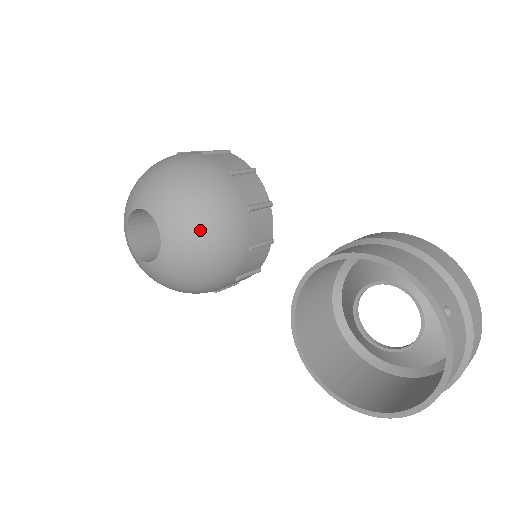
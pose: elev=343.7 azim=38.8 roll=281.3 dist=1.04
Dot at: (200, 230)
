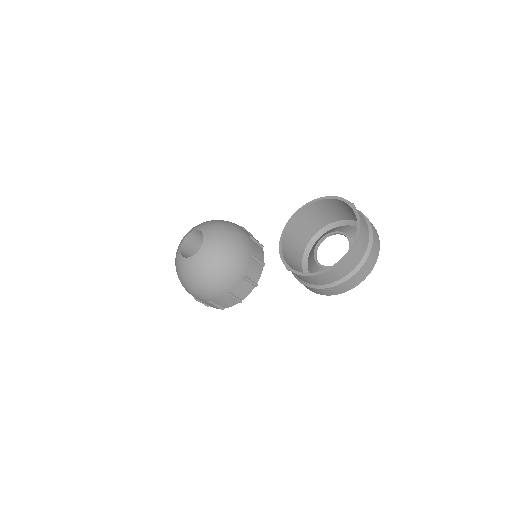
Dot at: (226, 234)
